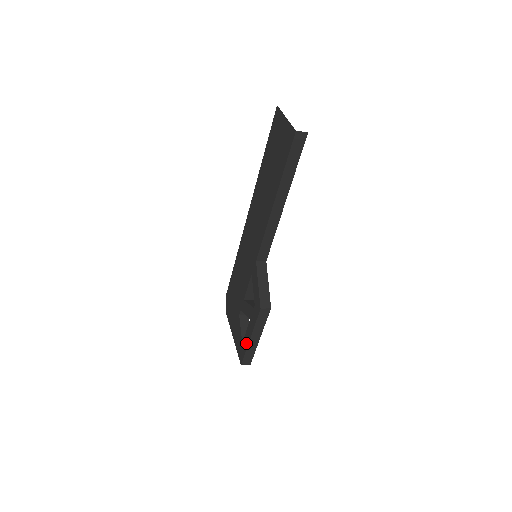
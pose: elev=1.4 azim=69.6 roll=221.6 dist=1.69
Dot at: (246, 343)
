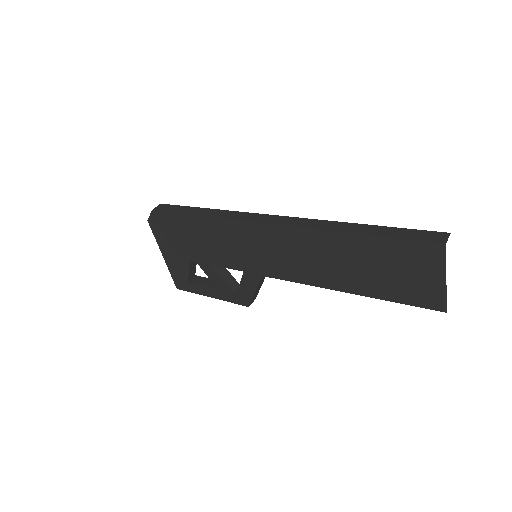
Dot at: (199, 291)
